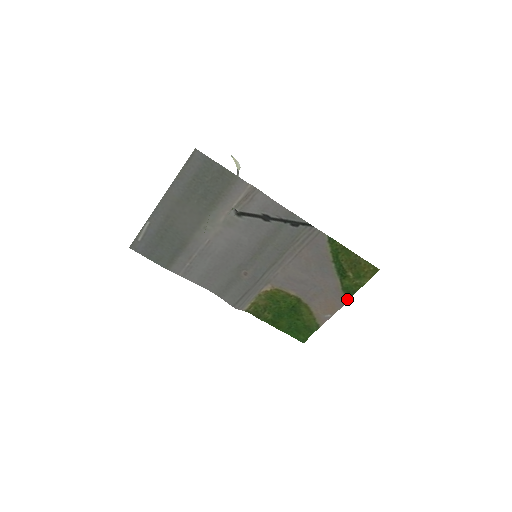
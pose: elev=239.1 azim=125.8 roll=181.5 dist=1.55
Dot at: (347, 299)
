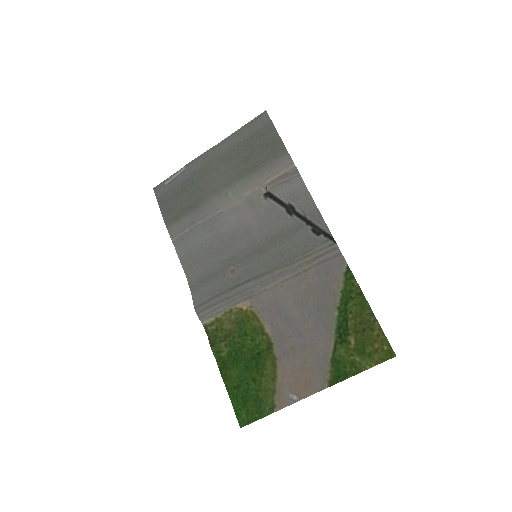
Dot at: (331, 382)
